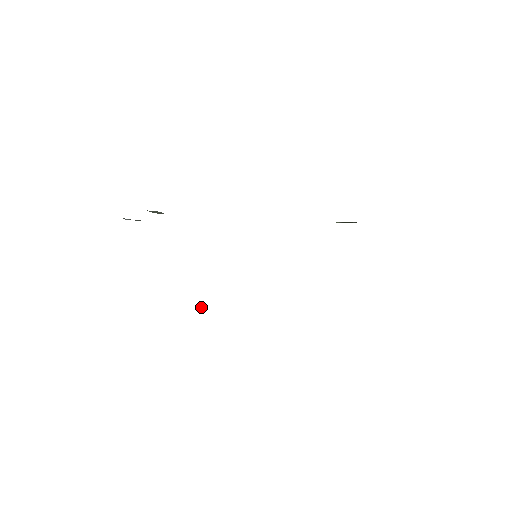
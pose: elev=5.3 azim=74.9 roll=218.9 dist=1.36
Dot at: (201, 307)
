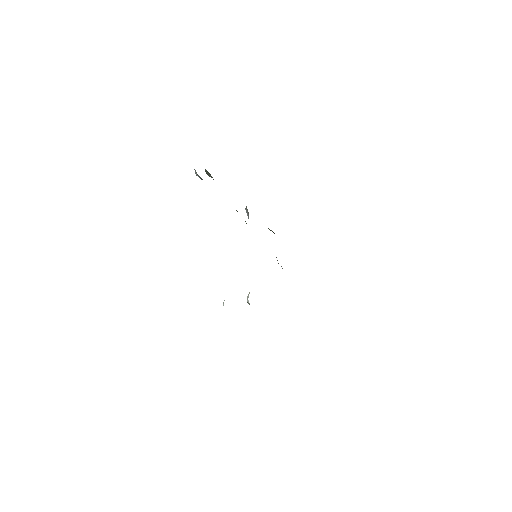
Dot at: occluded
